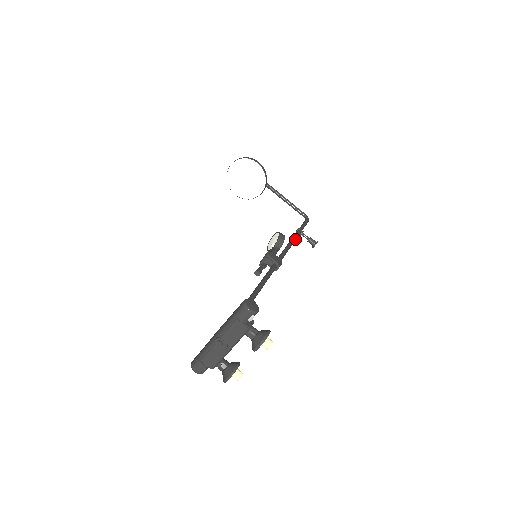
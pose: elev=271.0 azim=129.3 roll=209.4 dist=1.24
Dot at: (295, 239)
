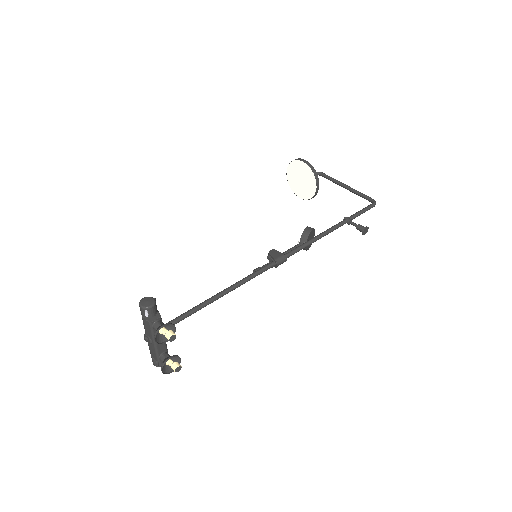
Dot at: (330, 230)
